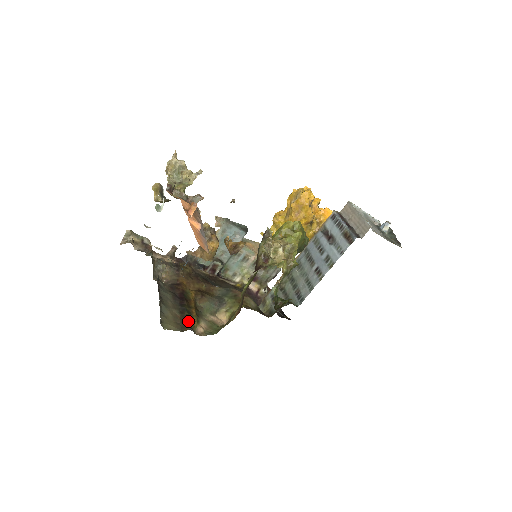
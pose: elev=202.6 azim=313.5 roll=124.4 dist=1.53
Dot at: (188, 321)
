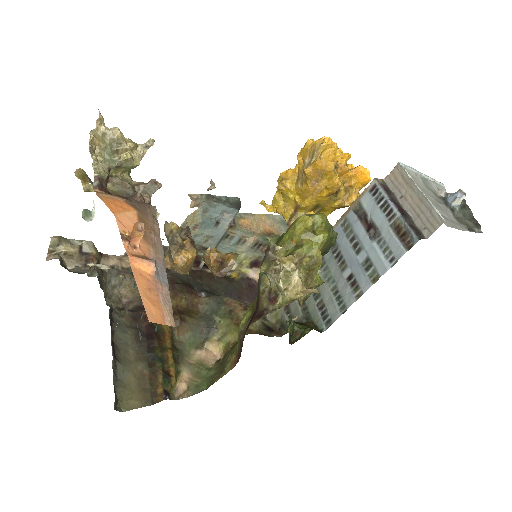
Dot at: (161, 381)
